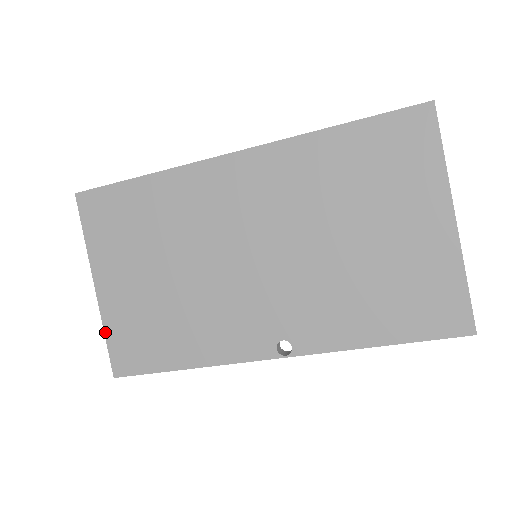
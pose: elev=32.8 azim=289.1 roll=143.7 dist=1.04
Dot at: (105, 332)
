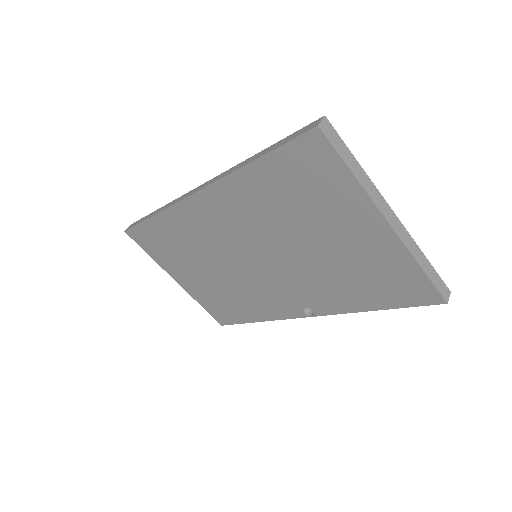
Dot at: (200, 304)
